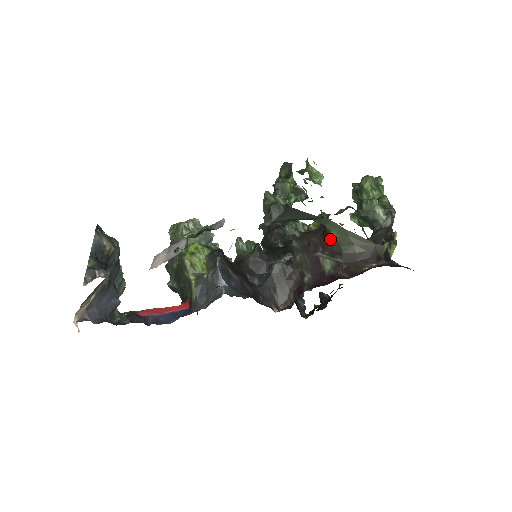
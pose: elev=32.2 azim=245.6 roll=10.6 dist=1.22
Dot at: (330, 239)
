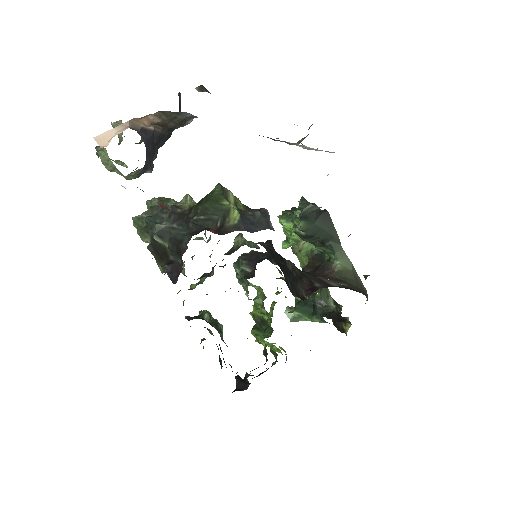
Dot at: (332, 270)
